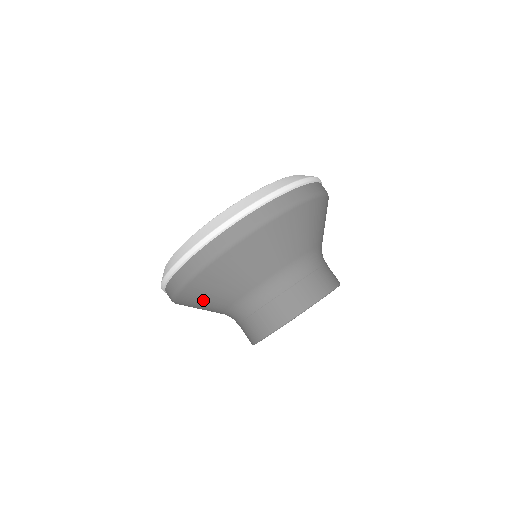
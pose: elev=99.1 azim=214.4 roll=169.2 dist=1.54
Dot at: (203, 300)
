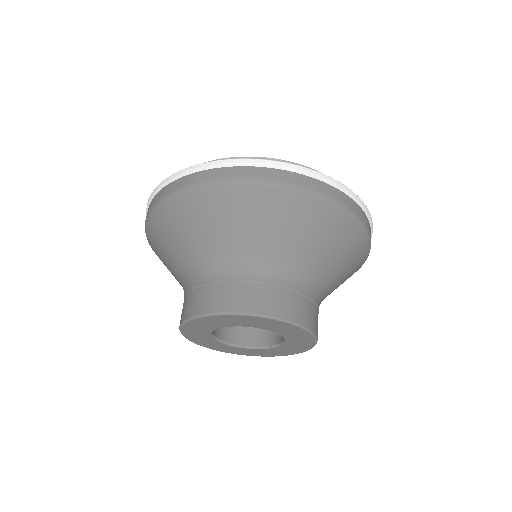
Dot at: (172, 235)
